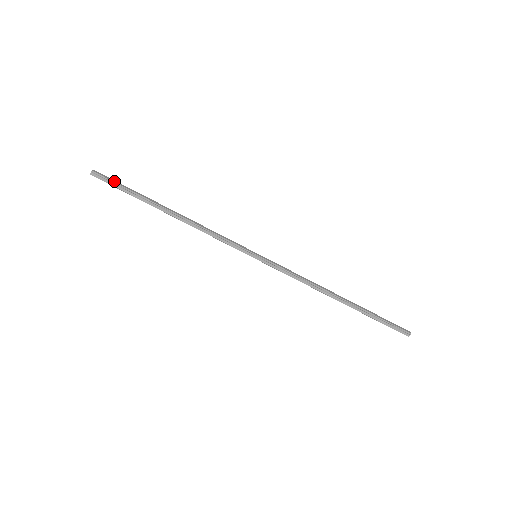
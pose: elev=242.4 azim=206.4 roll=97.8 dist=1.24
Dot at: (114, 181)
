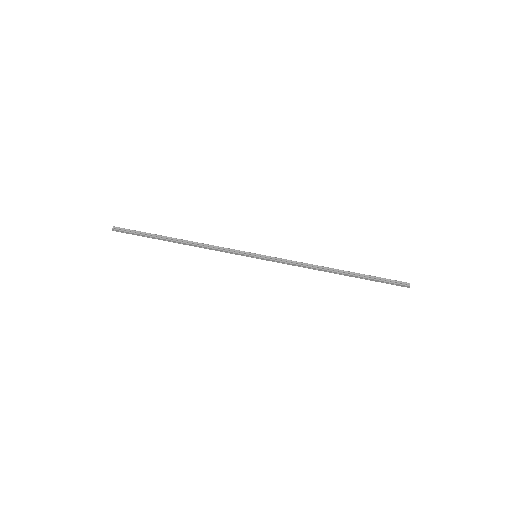
Dot at: (131, 230)
